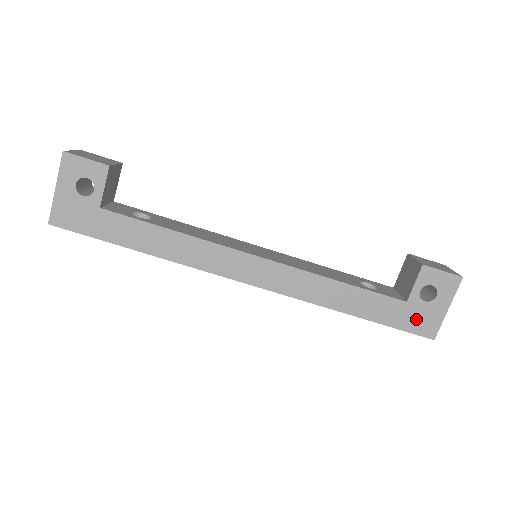
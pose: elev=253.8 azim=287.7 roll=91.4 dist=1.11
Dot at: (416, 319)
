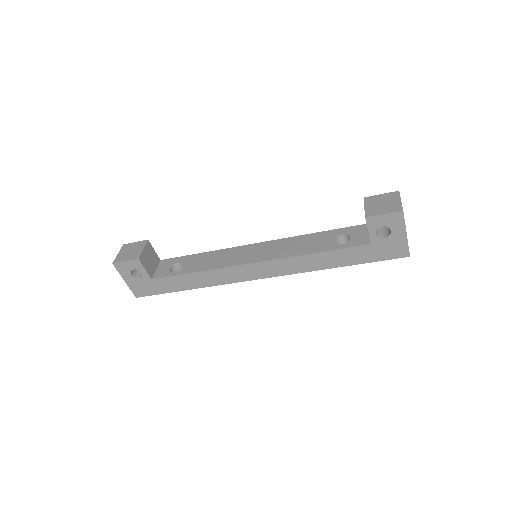
Dot at: (386, 250)
